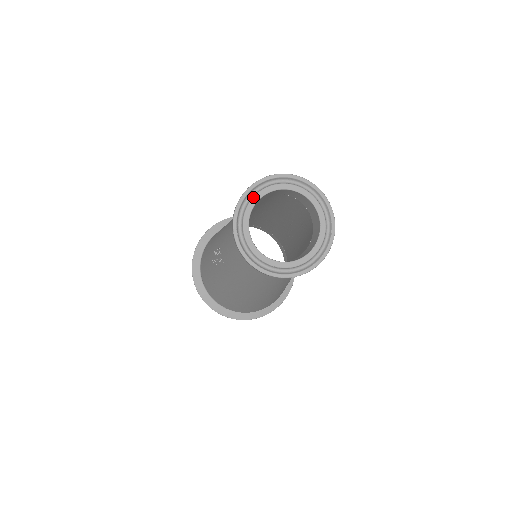
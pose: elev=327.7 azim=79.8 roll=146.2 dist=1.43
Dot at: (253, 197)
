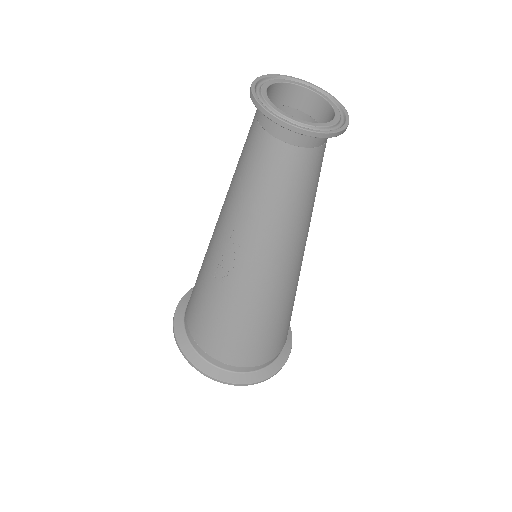
Dot at: (261, 91)
